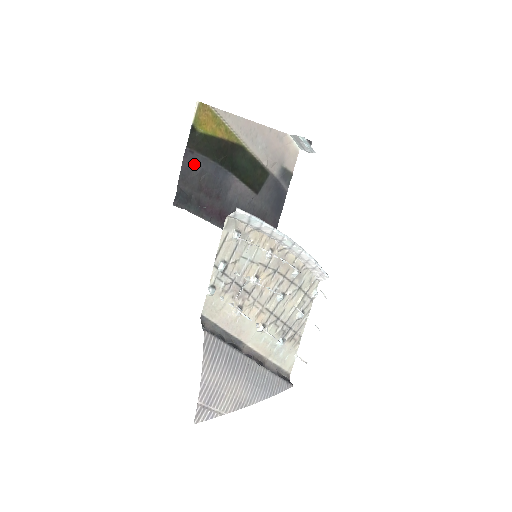
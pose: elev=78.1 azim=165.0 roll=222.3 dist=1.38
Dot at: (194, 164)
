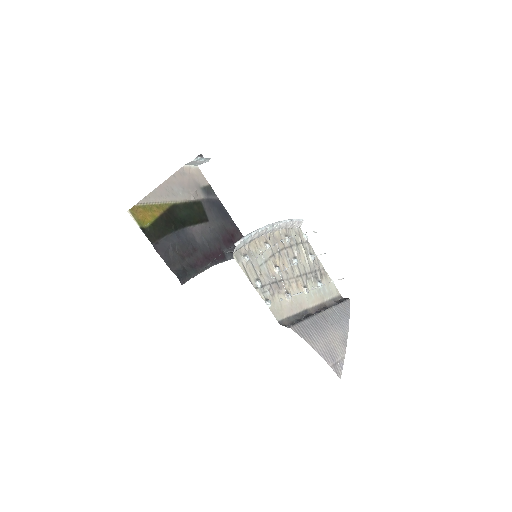
Dot at: (165, 248)
